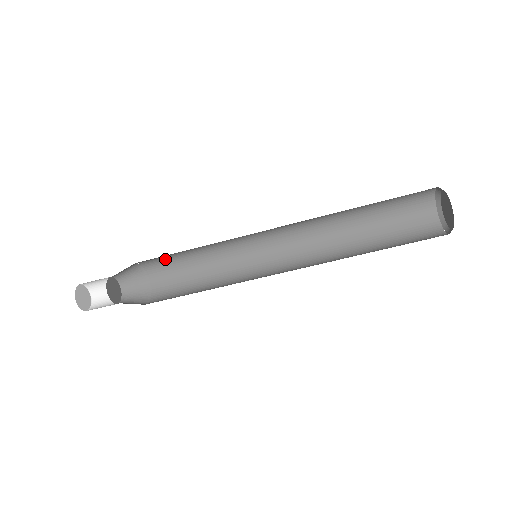
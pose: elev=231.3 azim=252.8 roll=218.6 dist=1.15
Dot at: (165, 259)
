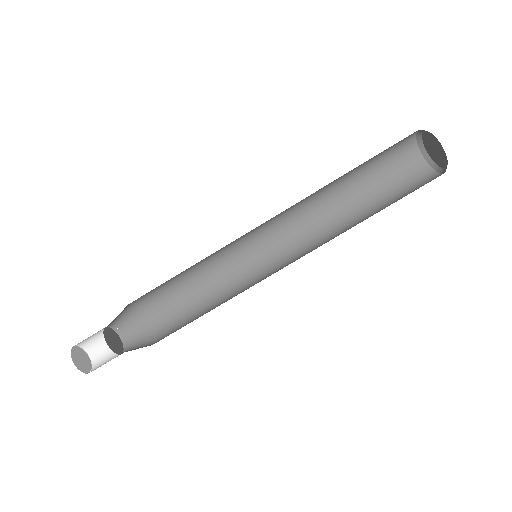
Dot at: (157, 289)
